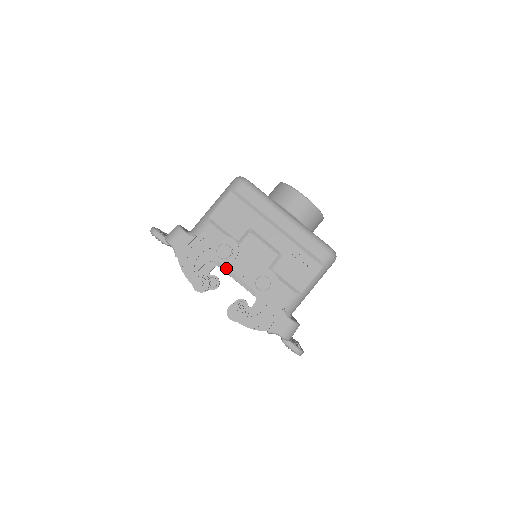
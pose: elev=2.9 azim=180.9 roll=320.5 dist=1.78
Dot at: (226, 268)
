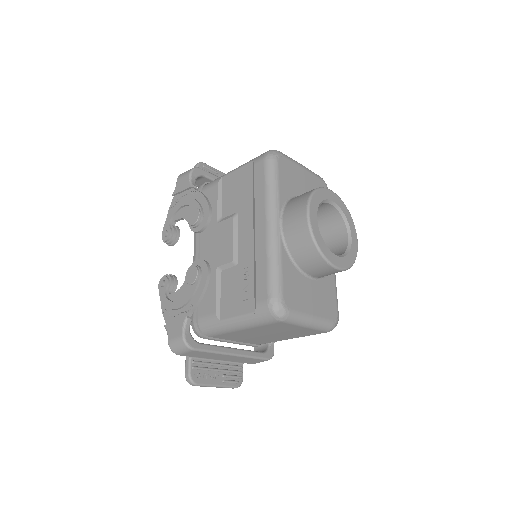
Dot at: (196, 237)
